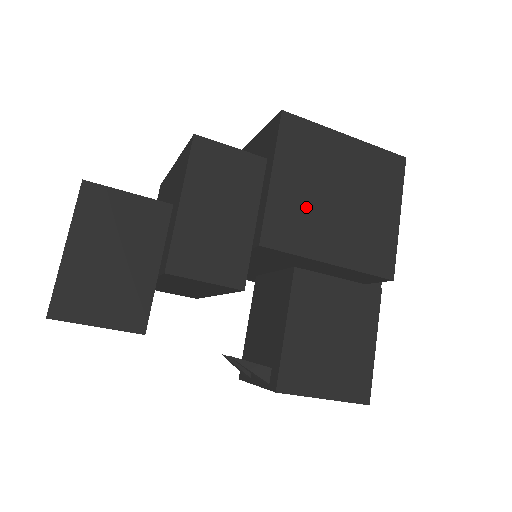
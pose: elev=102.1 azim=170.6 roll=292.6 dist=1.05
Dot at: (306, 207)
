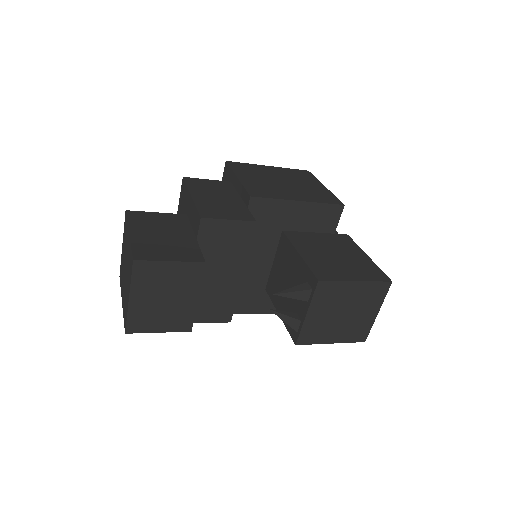
Dot at: (266, 185)
